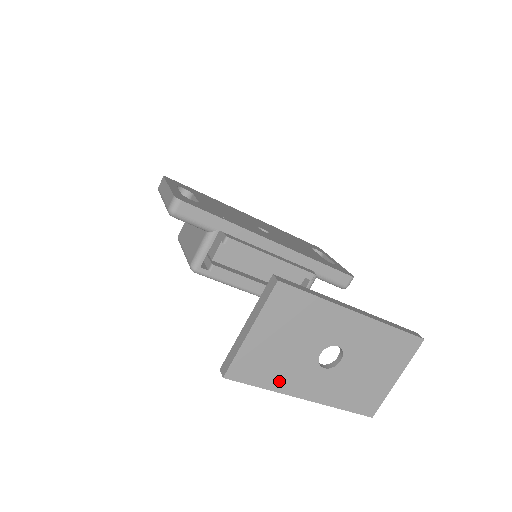
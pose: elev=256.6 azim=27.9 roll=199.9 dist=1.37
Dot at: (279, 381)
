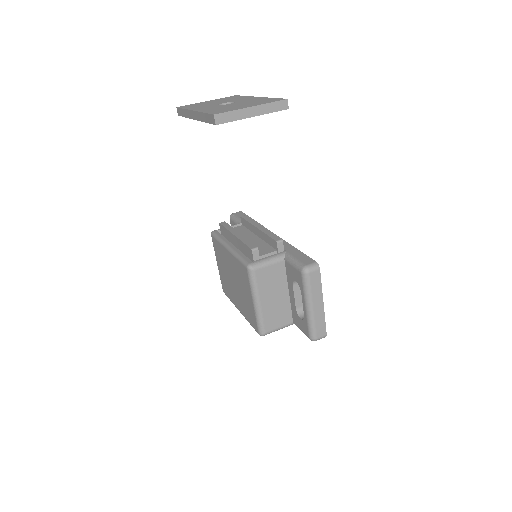
Dot at: occluded
